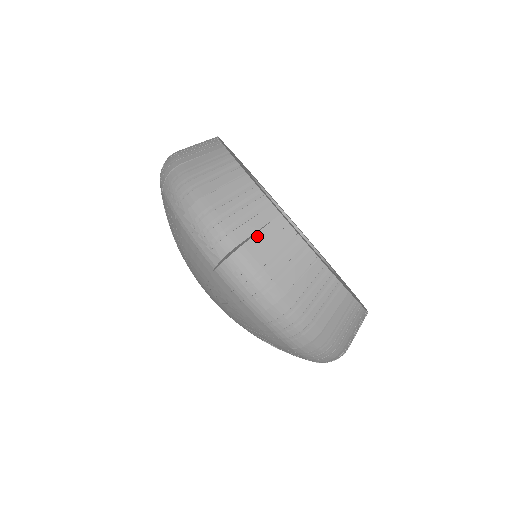
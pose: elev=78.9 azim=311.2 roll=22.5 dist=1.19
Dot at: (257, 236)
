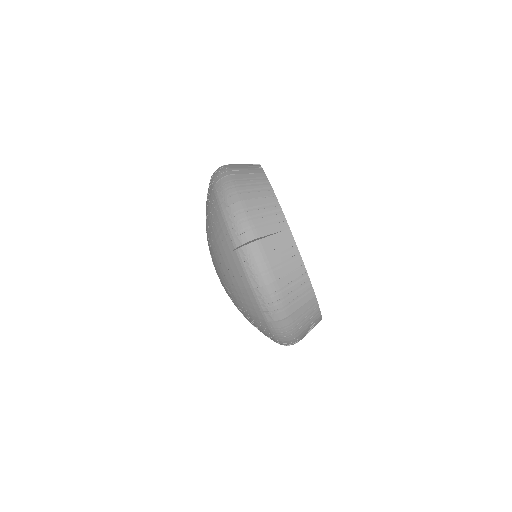
Dot at: (299, 310)
